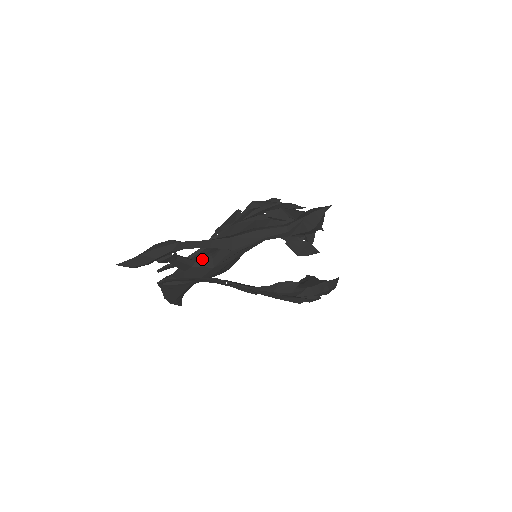
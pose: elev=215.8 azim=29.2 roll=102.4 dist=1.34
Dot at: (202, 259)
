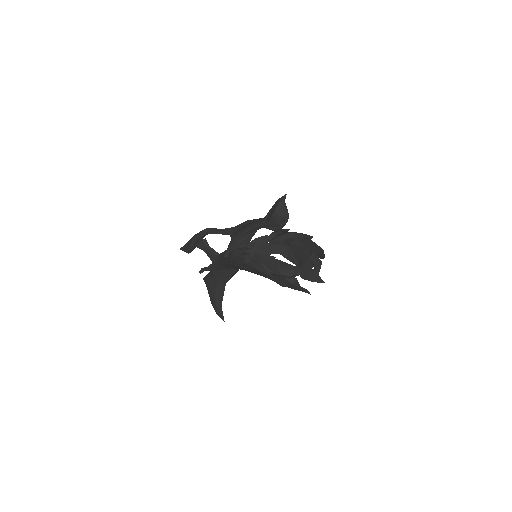
Dot at: (222, 252)
